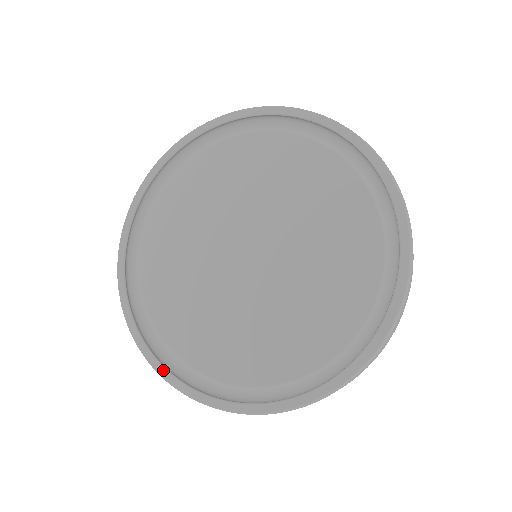
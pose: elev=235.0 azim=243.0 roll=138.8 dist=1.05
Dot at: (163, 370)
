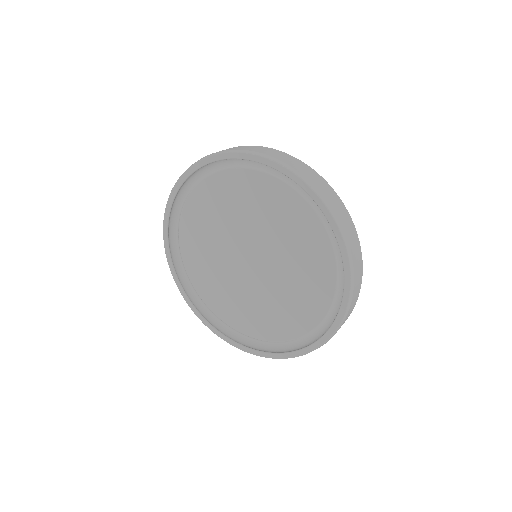
Dot at: (236, 344)
